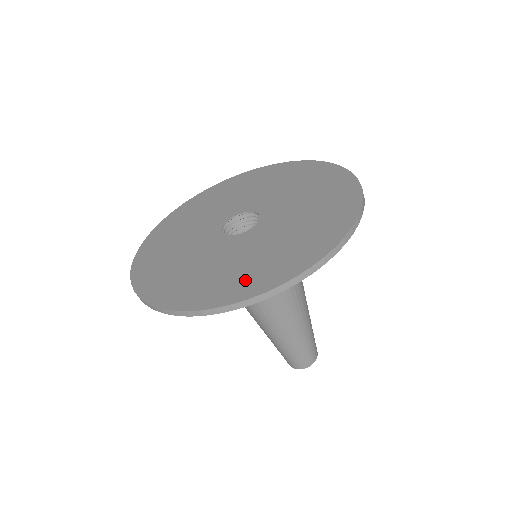
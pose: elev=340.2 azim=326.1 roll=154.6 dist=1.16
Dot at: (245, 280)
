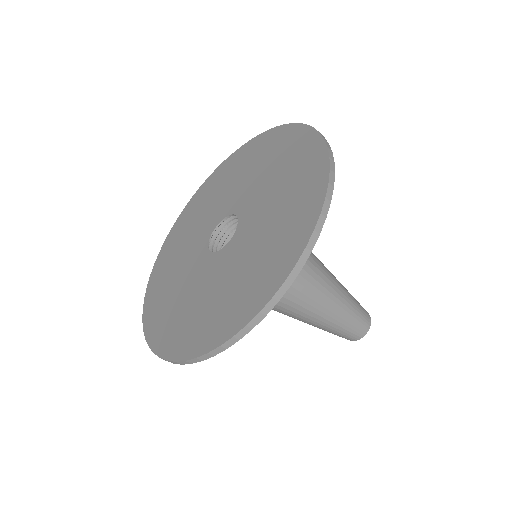
Dot at: (276, 257)
